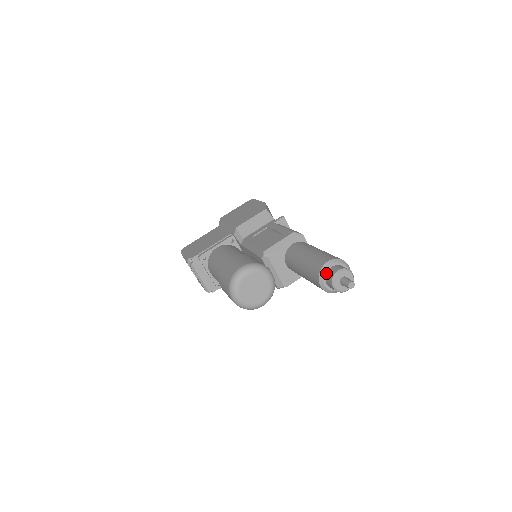
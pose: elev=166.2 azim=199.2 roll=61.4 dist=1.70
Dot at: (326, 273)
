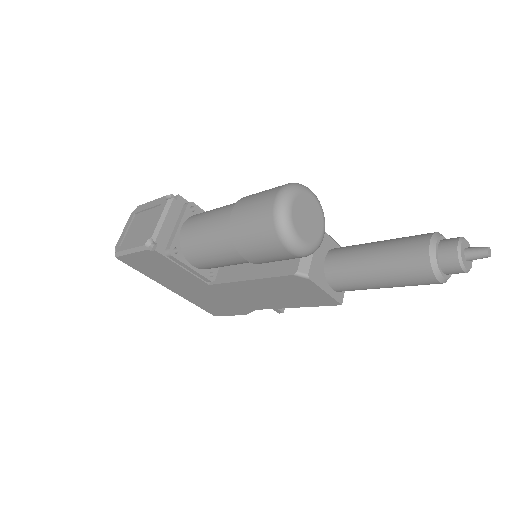
Dot at: (441, 239)
